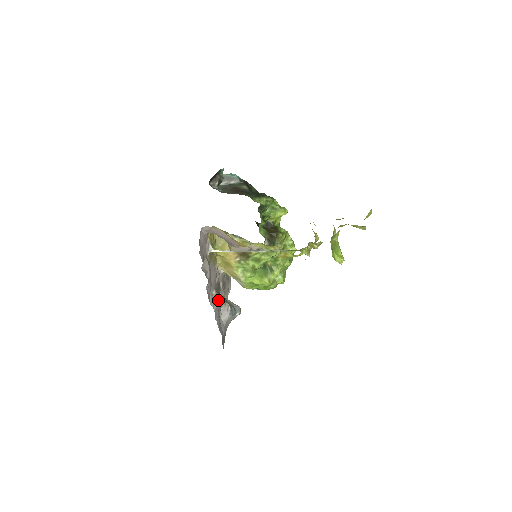
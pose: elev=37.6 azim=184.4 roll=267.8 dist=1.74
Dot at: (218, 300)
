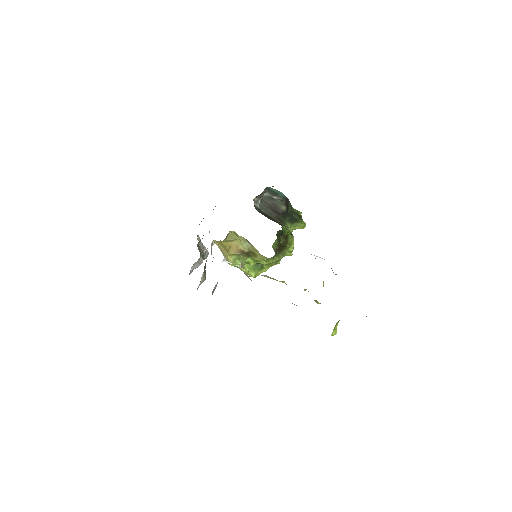
Dot at: occluded
